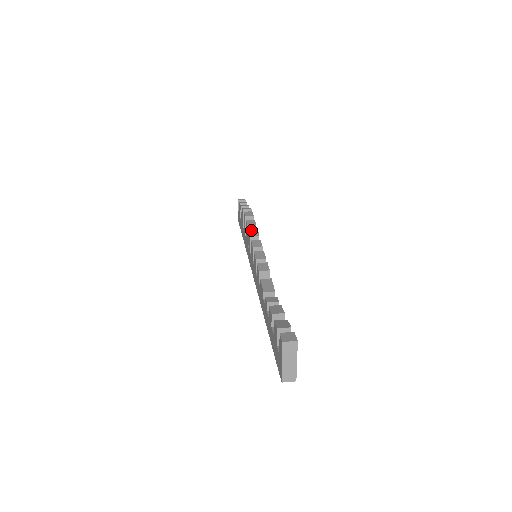
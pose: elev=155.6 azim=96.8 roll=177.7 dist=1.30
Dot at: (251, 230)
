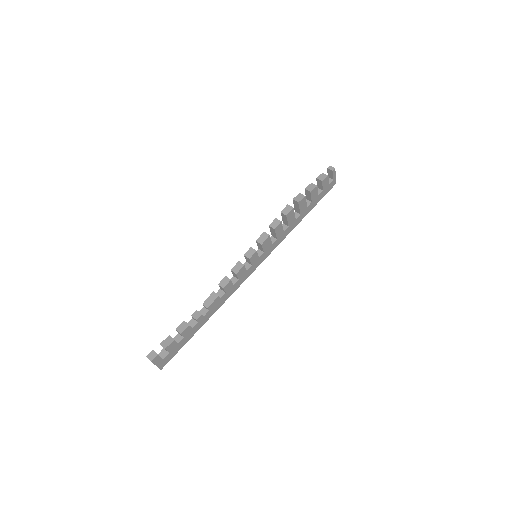
Dot at: (264, 234)
